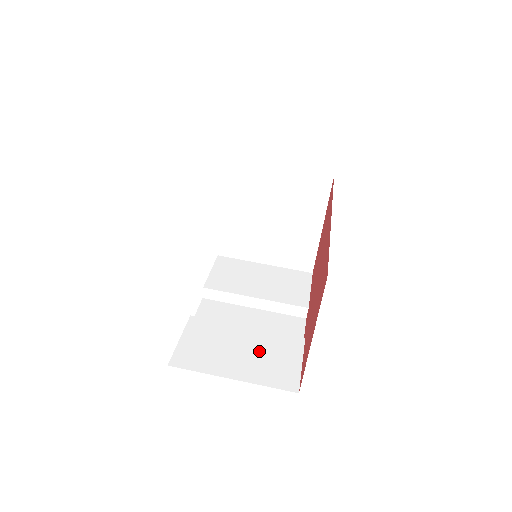
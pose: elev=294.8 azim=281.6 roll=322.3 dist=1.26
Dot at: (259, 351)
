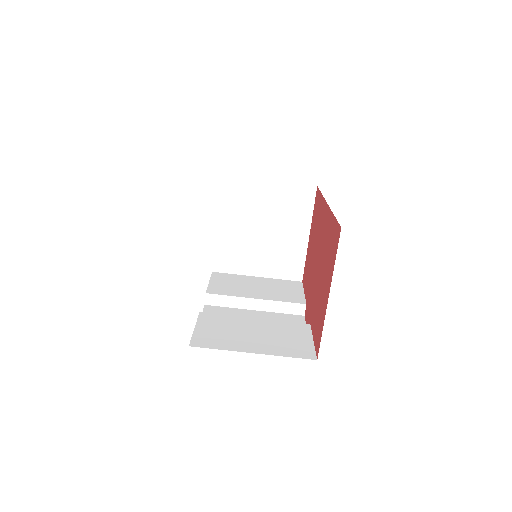
Dot at: (271, 333)
